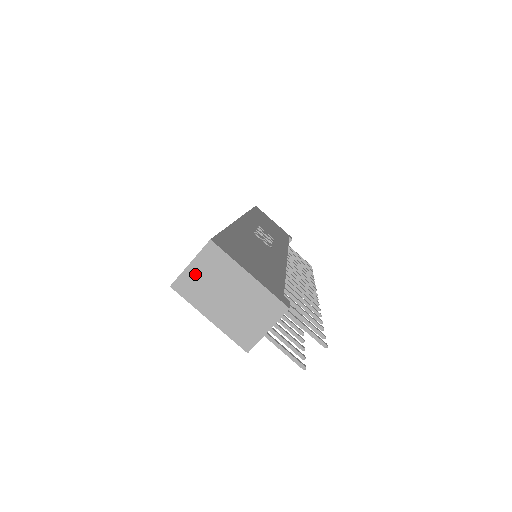
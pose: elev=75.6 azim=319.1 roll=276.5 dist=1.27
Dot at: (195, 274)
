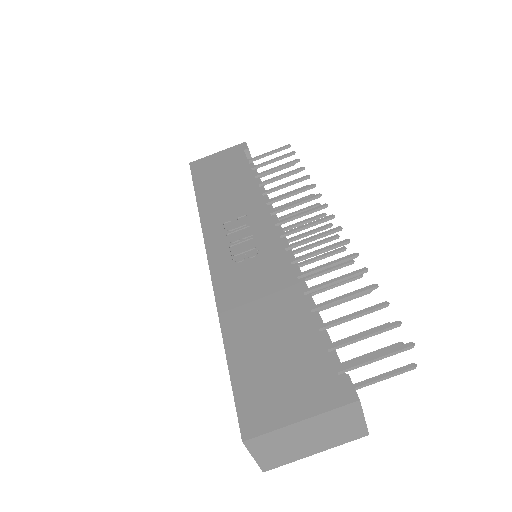
Dot at: (266, 456)
